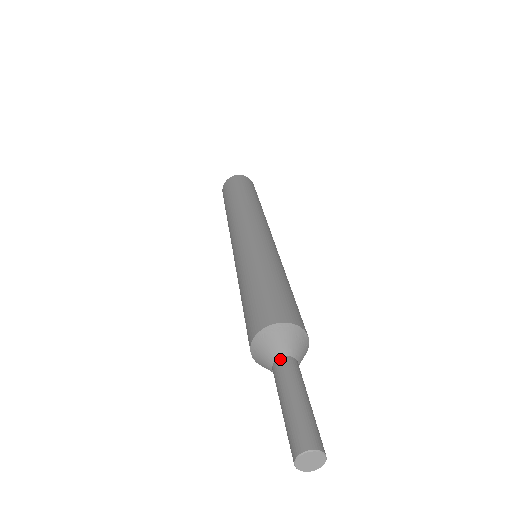
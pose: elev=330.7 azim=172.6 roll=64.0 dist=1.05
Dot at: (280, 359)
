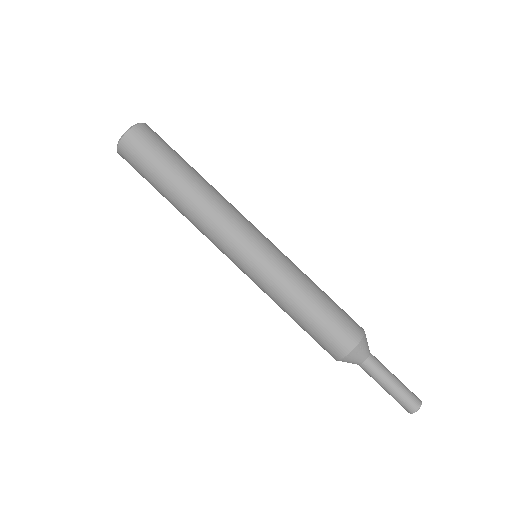
Dot at: (360, 366)
